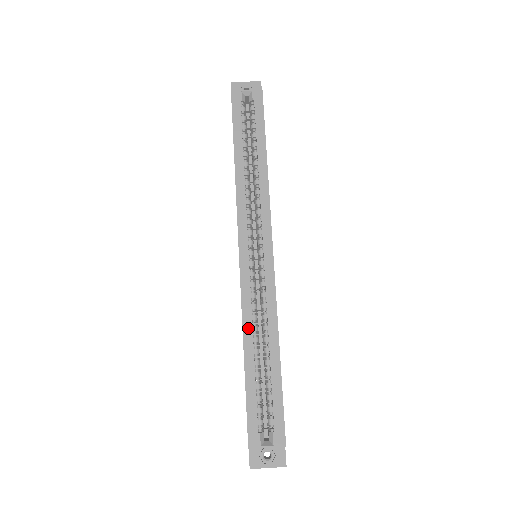
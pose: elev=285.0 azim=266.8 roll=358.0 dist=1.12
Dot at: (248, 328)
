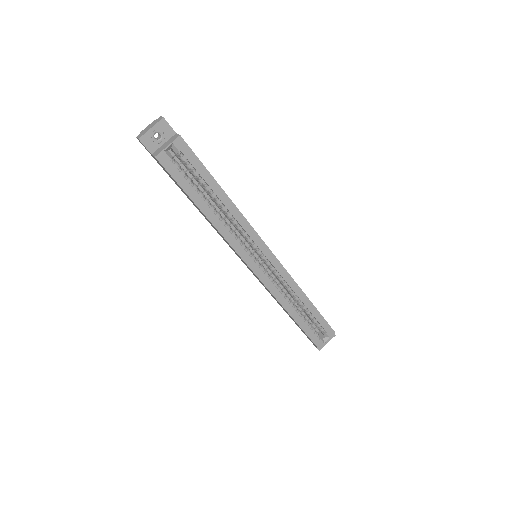
Dot at: (285, 303)
